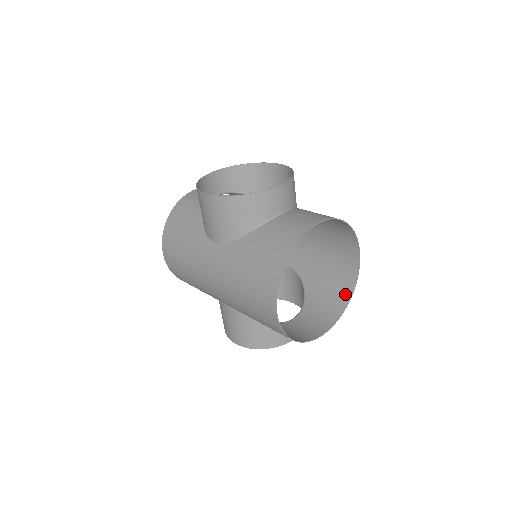
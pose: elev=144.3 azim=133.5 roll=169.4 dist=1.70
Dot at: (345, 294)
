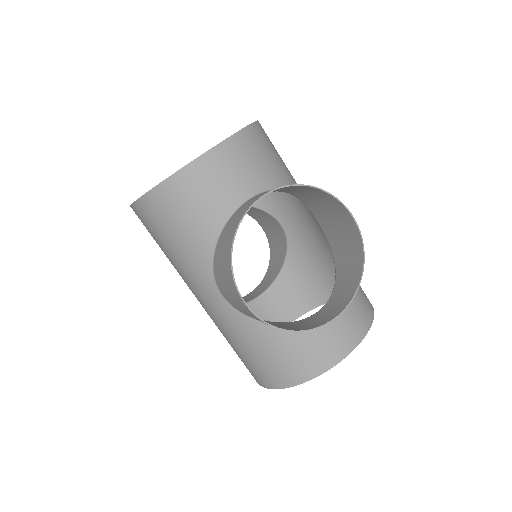
Dot at: (322, 298)
